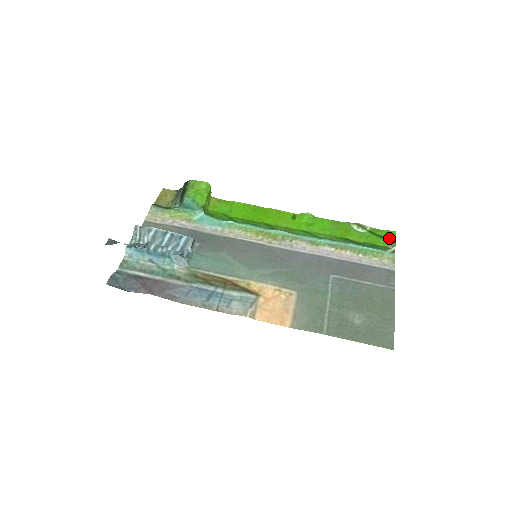
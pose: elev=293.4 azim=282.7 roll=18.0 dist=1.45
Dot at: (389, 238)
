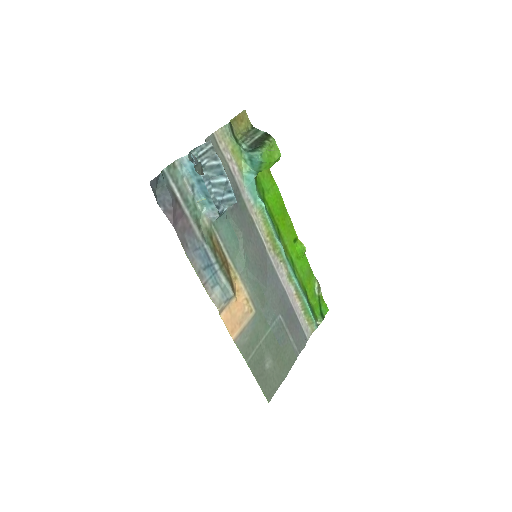
Dot at: (323, 312)
